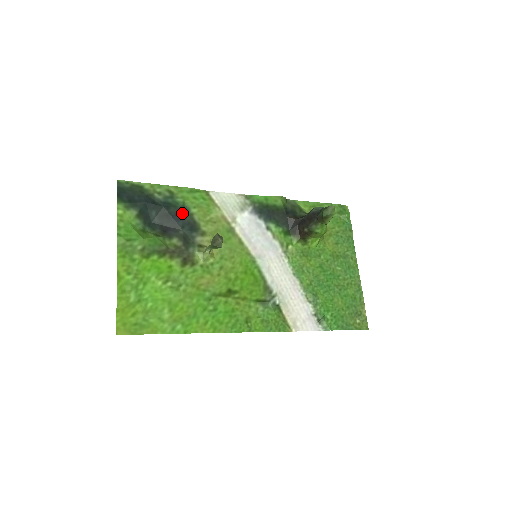
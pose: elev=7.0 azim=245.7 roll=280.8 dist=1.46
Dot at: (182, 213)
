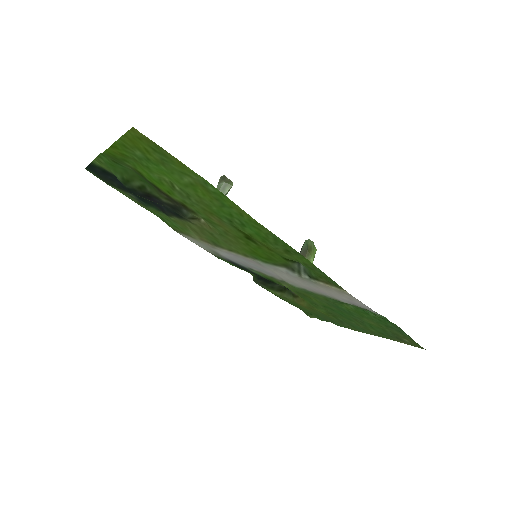
Dot at: (160, 209)
